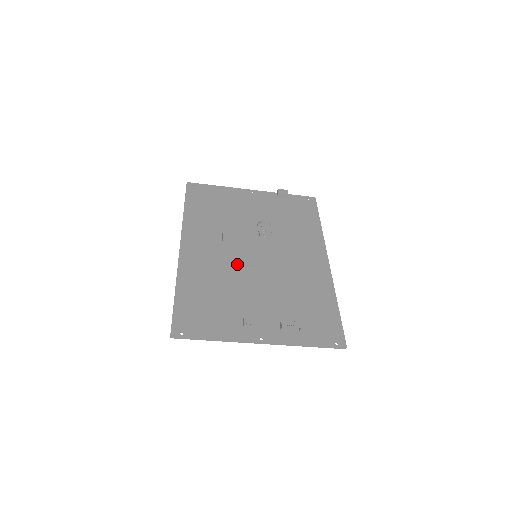
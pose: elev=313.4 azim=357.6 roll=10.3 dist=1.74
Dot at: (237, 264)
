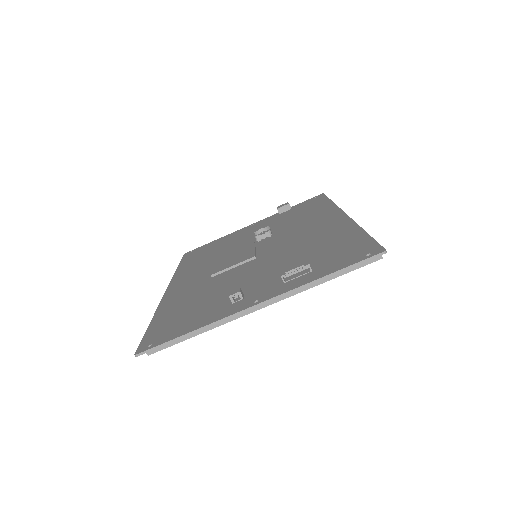
Dot at: (229, 268)
